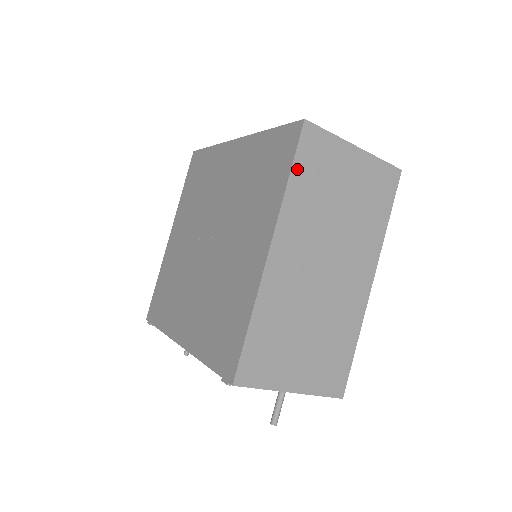
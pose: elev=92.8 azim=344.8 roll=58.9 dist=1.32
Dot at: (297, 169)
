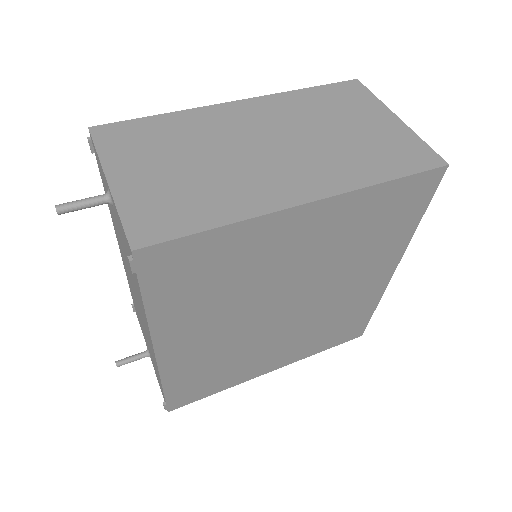
Dot at: (319, 90)
